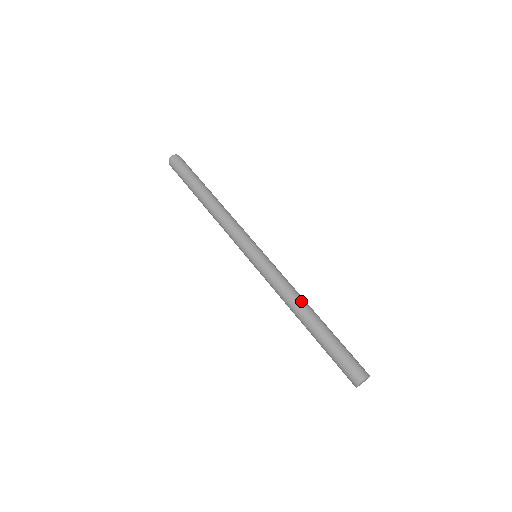
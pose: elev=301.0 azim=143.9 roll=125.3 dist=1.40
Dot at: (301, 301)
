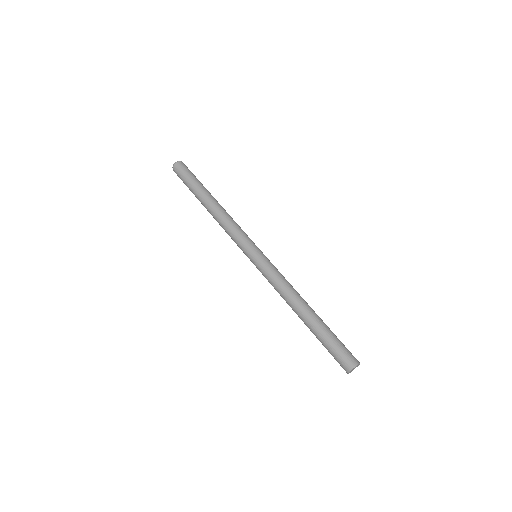
Dot at: (293, 301)
